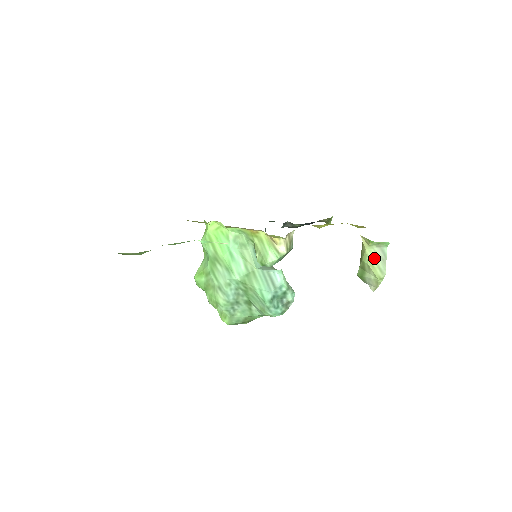
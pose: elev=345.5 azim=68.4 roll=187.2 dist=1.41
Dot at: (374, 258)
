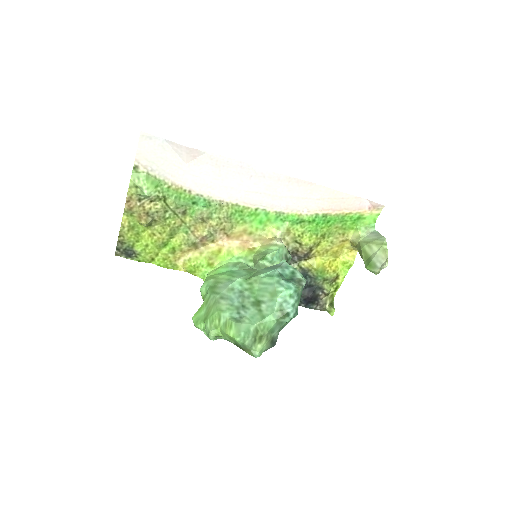
Dot at: (369, 239)
